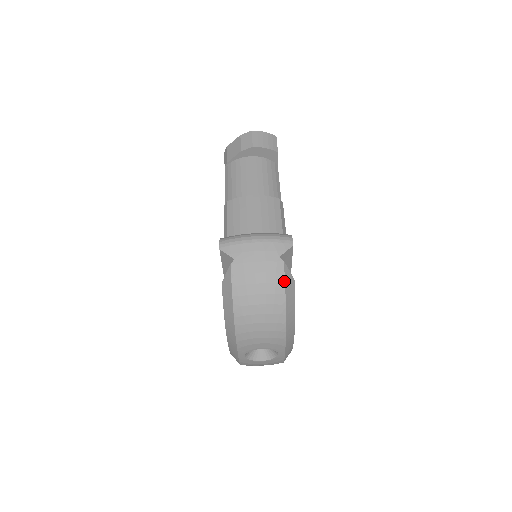
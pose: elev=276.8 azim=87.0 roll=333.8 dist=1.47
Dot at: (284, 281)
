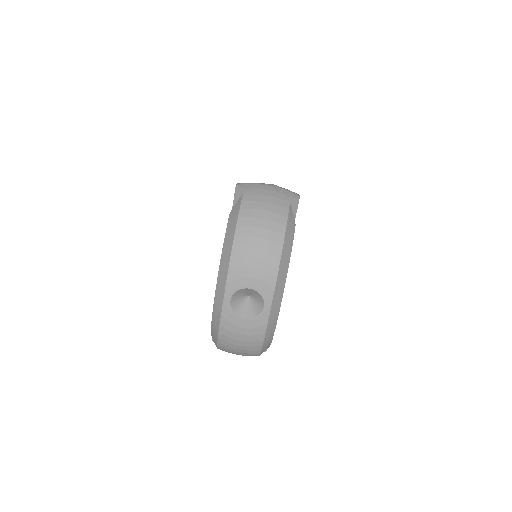
Dot at: (287, 215)
